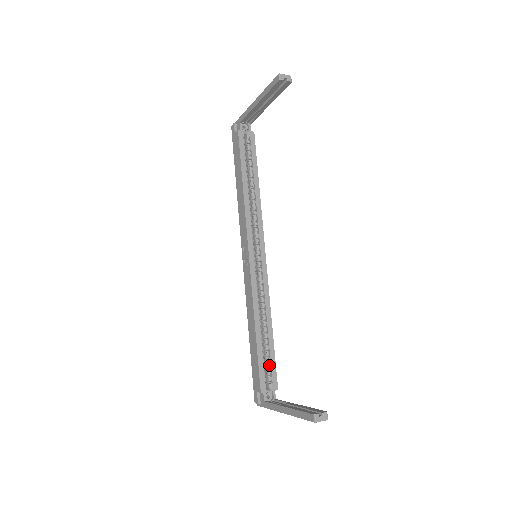
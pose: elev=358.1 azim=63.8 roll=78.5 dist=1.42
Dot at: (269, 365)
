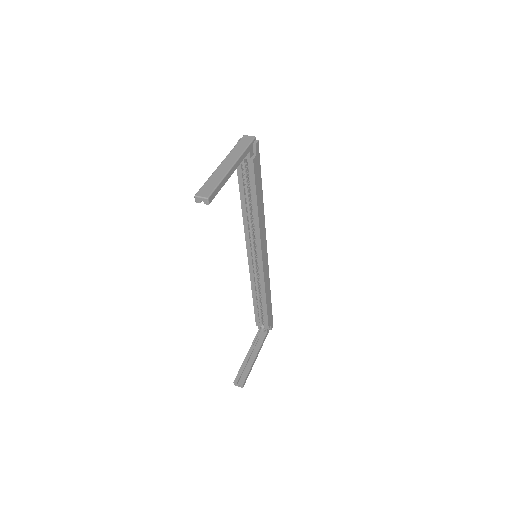
Dot at: (263, 316)
